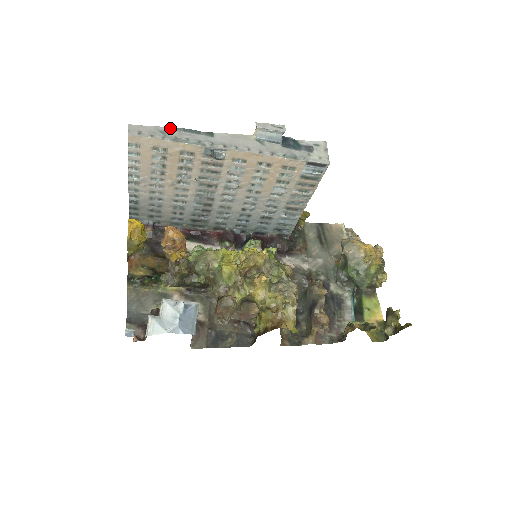
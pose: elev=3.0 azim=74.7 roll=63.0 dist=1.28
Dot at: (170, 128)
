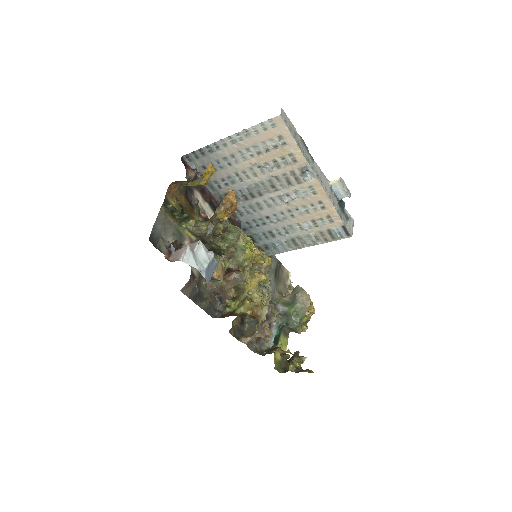
Dot at: occluded
